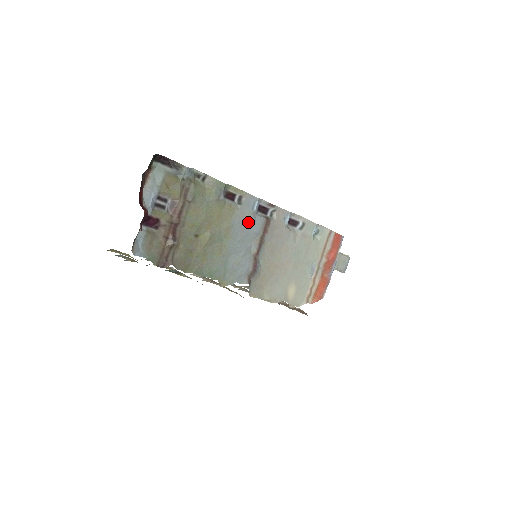
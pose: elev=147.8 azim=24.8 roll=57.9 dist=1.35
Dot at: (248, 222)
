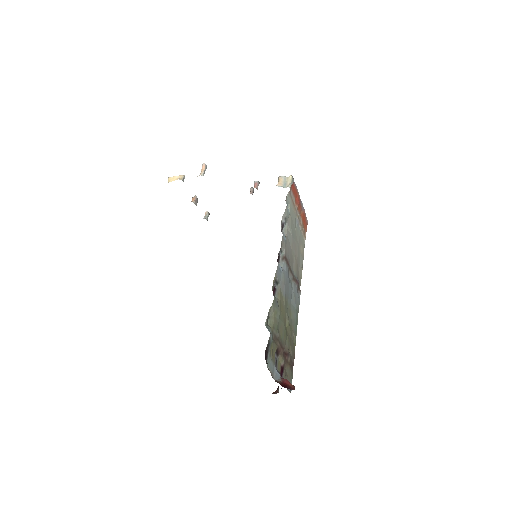
Dot at: (285, 280)
